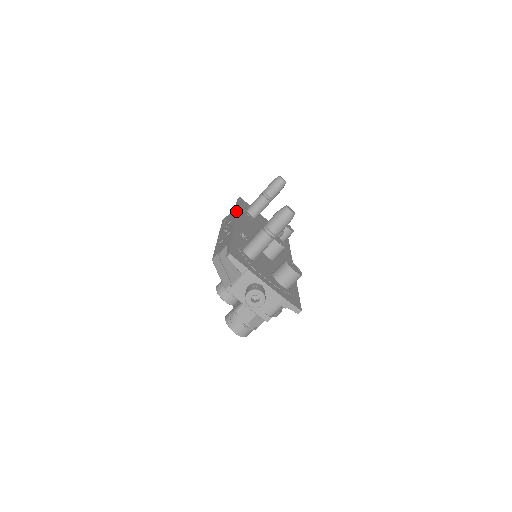
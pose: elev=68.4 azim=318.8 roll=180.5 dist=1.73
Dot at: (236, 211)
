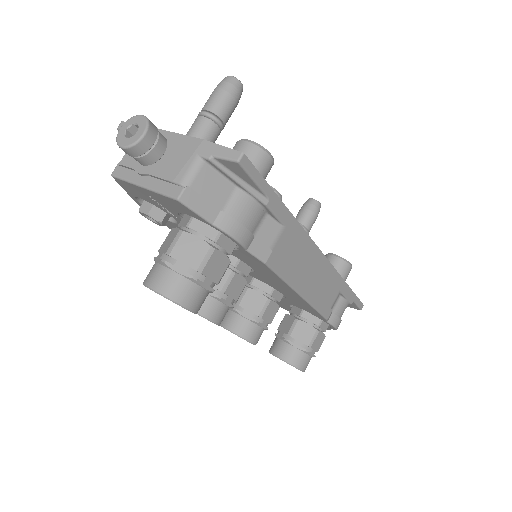
Dot at: occluded
